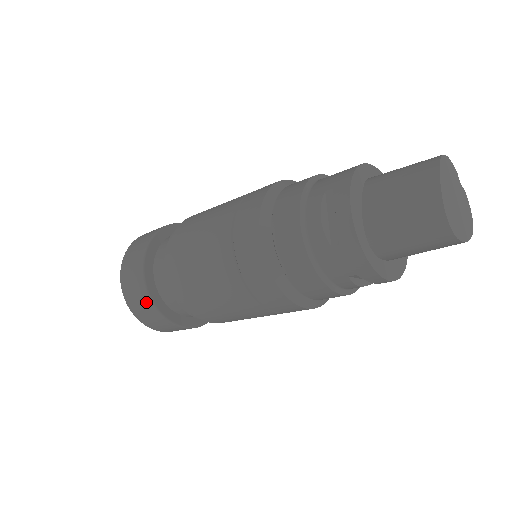
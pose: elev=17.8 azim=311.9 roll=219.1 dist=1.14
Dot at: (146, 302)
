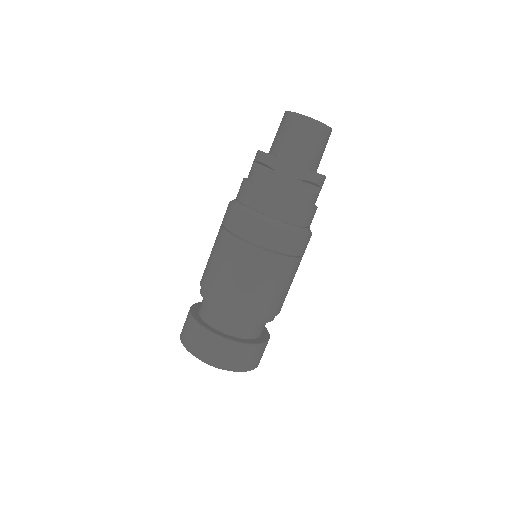
Dot at: (211, 339)
